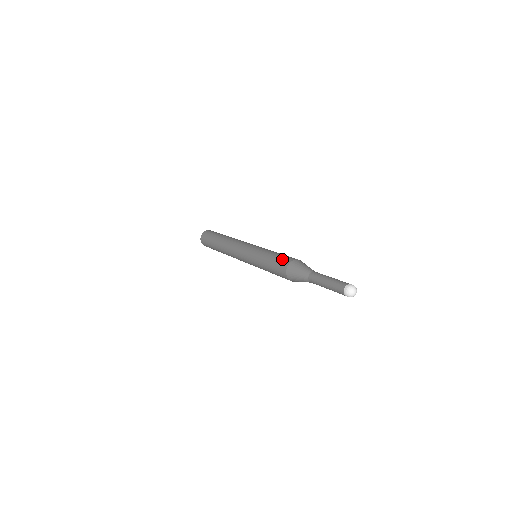
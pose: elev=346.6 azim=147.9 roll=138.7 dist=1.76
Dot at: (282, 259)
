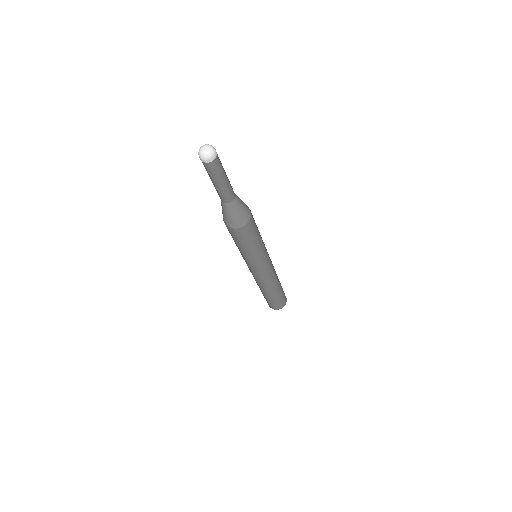
Dot at: occluded
